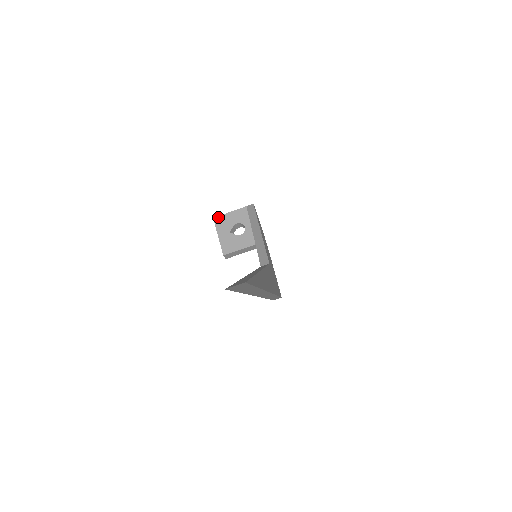
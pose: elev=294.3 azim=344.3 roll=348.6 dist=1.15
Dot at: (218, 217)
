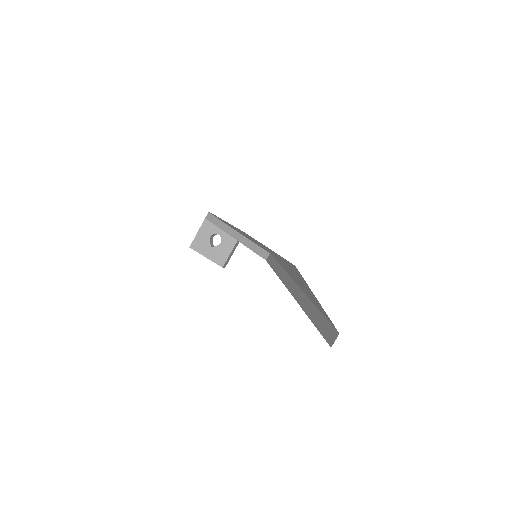
Dot at: (192, 244)
